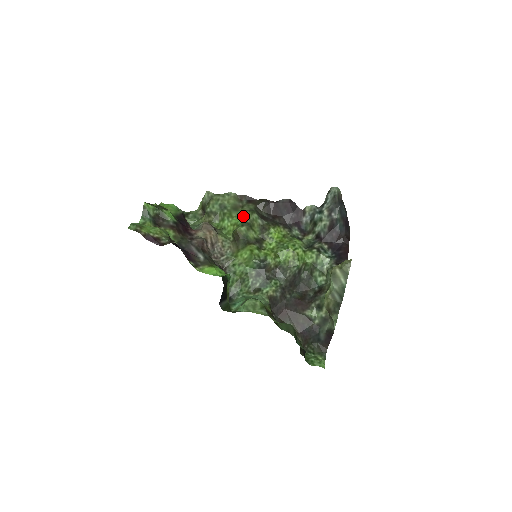
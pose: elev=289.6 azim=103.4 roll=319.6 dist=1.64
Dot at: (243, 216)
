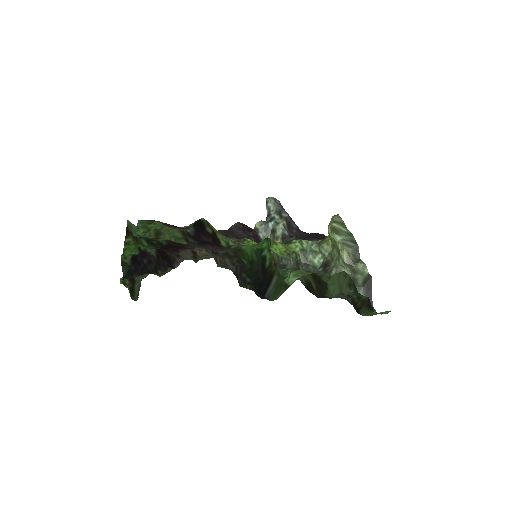
Dot at: occluded
